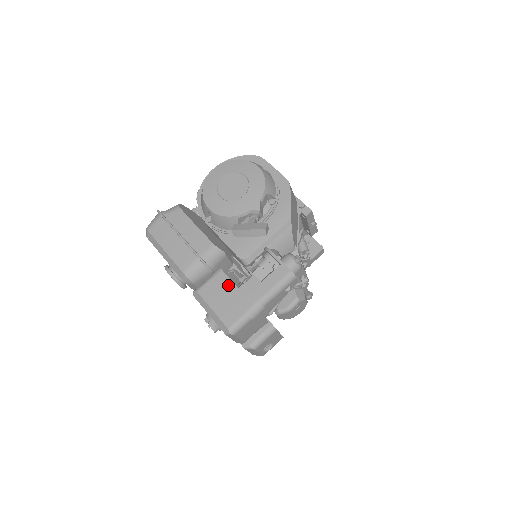
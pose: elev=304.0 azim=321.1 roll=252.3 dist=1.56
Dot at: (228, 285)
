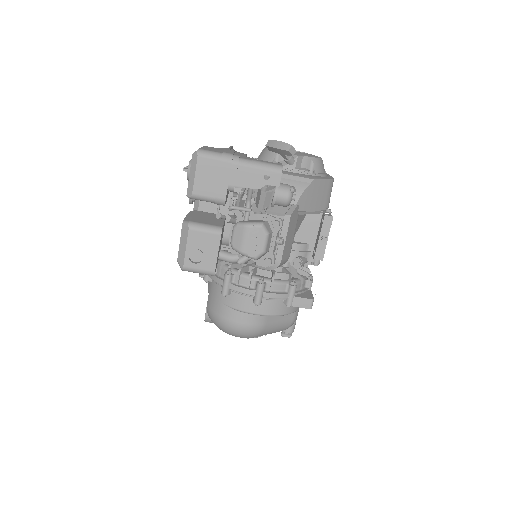
Dot at: (230, 150)
